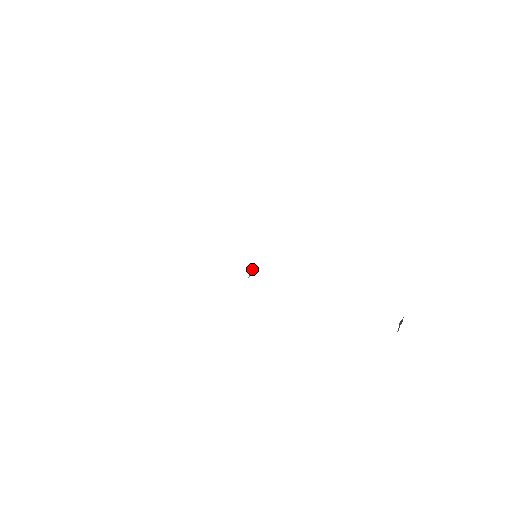
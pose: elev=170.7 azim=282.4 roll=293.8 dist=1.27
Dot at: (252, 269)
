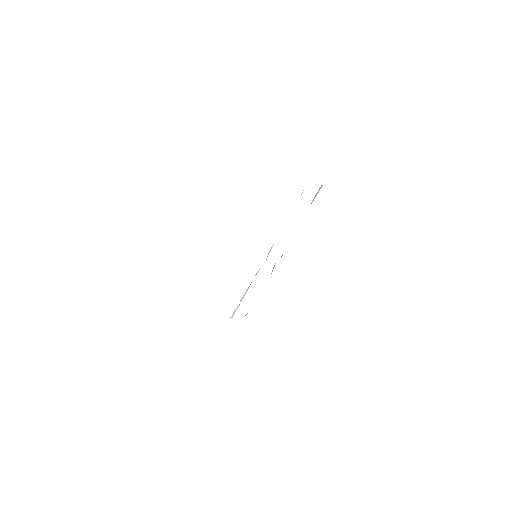
Dot at: occluded
